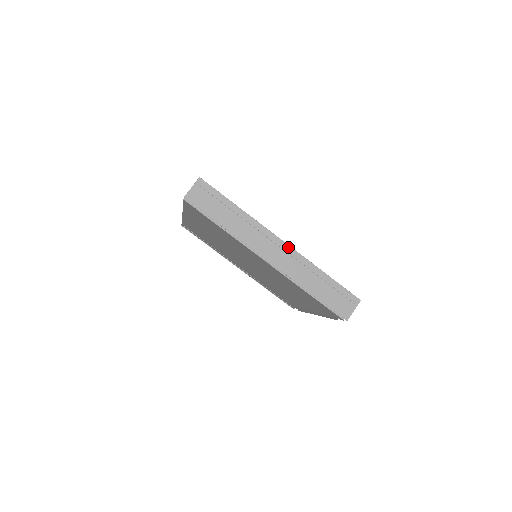
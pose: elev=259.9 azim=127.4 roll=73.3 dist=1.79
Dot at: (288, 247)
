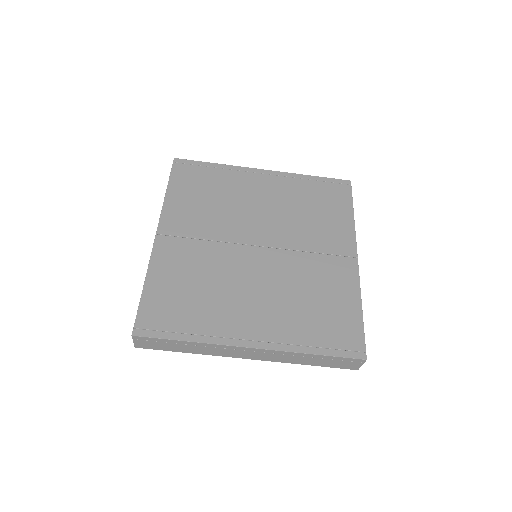
Dot at: (261, 350)
